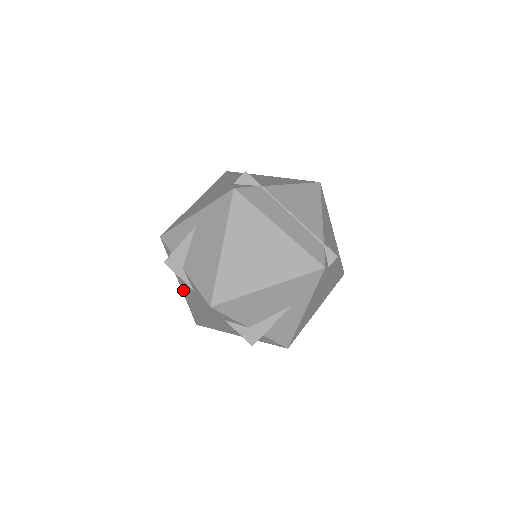
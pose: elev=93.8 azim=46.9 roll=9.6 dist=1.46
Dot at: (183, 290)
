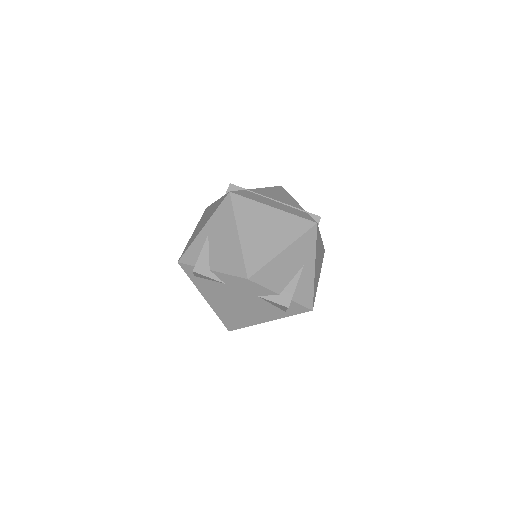
Dot at: (210, 301)
